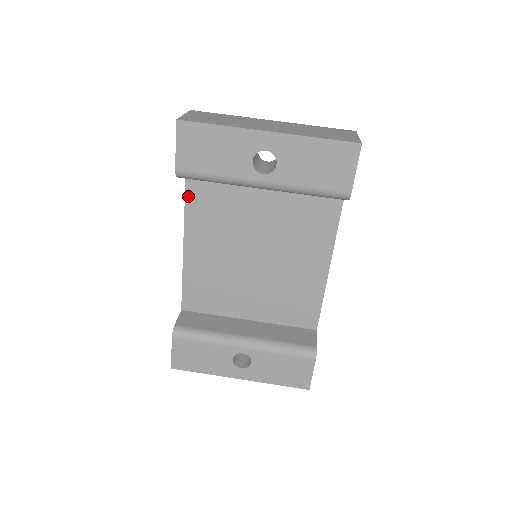
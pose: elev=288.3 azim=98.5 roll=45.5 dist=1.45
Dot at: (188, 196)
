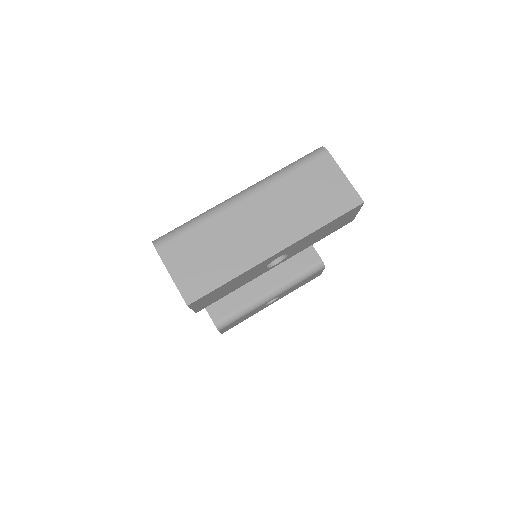
Dot at: occluded
